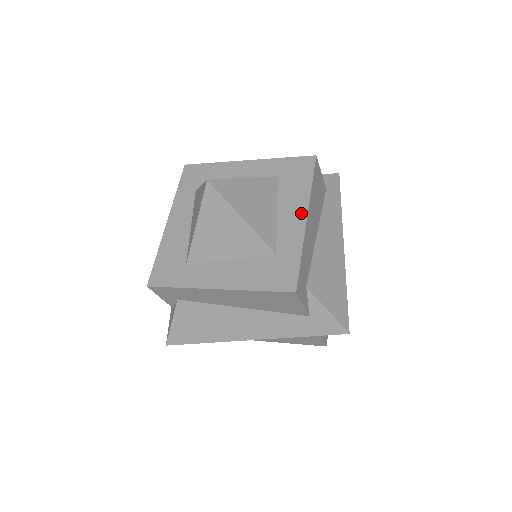
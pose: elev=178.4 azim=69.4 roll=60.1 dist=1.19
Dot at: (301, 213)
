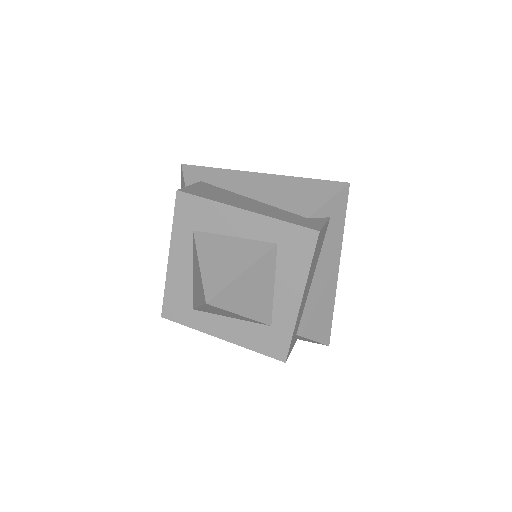
Dot at: (297, 294)
